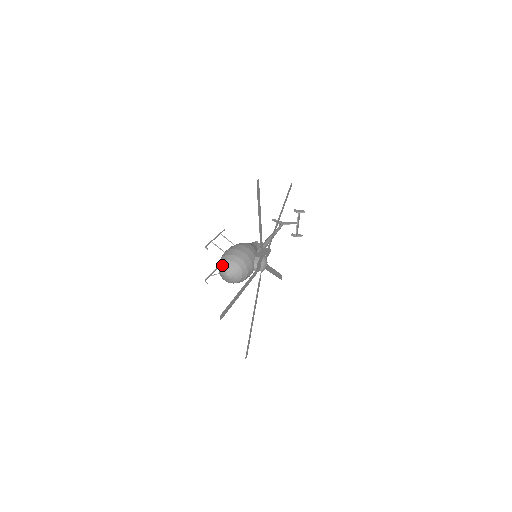
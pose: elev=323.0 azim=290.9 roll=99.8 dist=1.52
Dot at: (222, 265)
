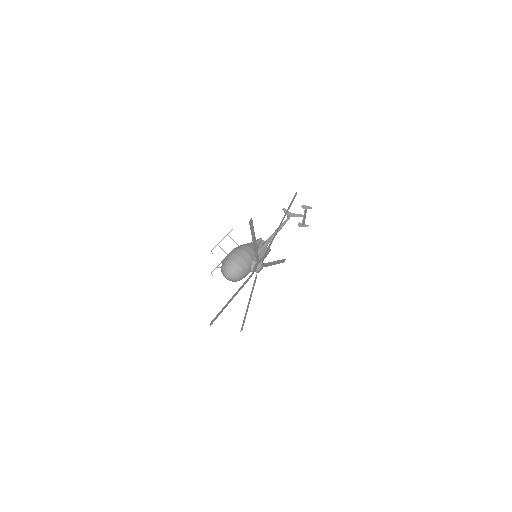
Dot at: (223, 268)
